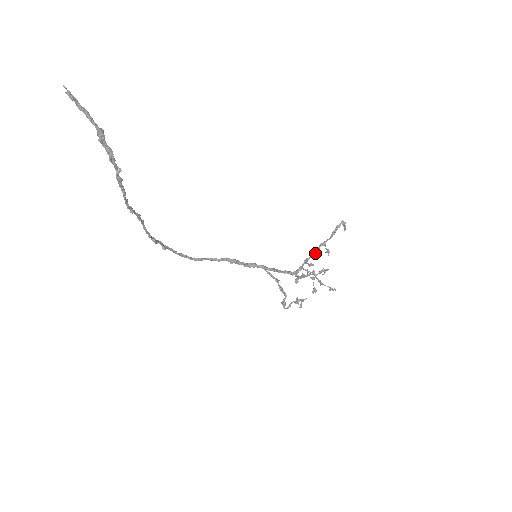
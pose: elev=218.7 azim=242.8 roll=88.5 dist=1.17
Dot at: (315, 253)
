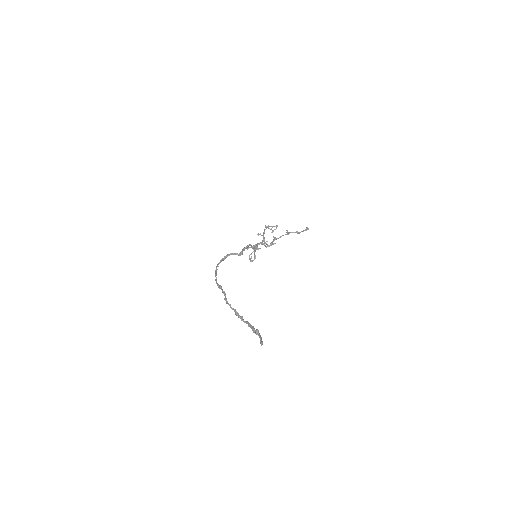
Dot at: occluded
